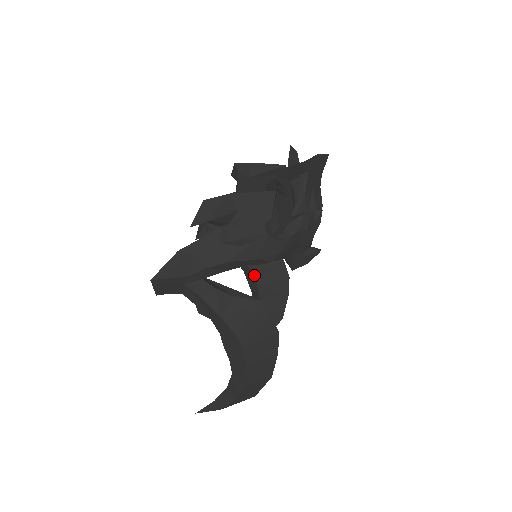
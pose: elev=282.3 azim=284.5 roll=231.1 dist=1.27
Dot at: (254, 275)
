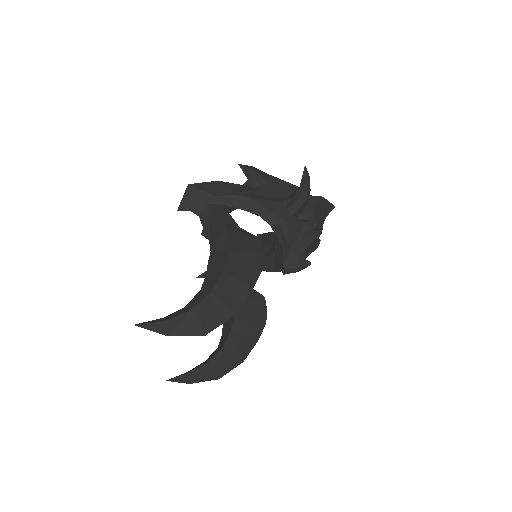
Dot at: occluded
